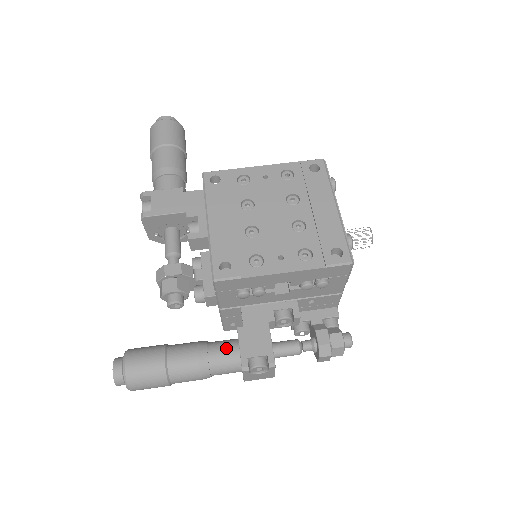
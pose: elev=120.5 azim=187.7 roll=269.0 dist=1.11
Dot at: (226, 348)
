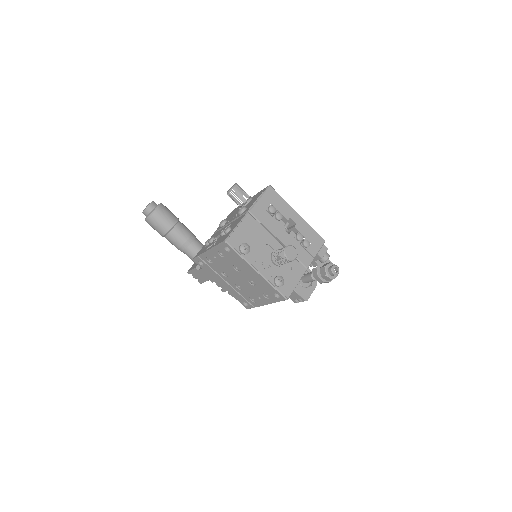
Dot at: occluded
